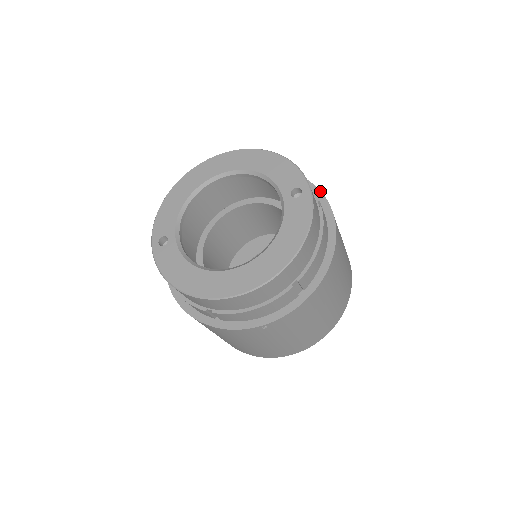
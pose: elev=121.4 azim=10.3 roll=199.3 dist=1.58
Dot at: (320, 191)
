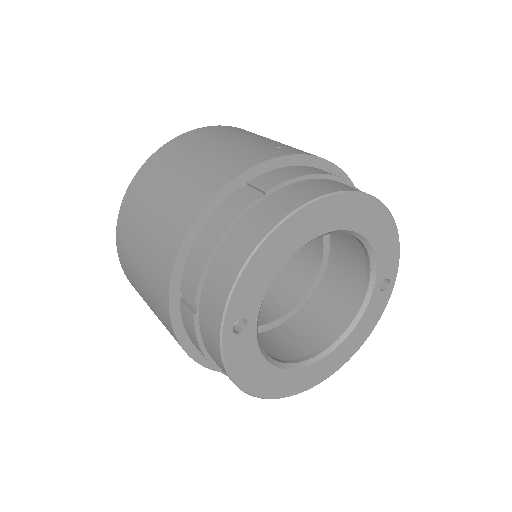
Dot at: occluded
